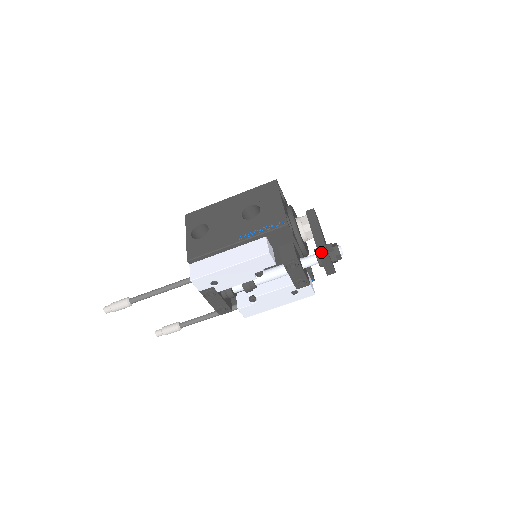
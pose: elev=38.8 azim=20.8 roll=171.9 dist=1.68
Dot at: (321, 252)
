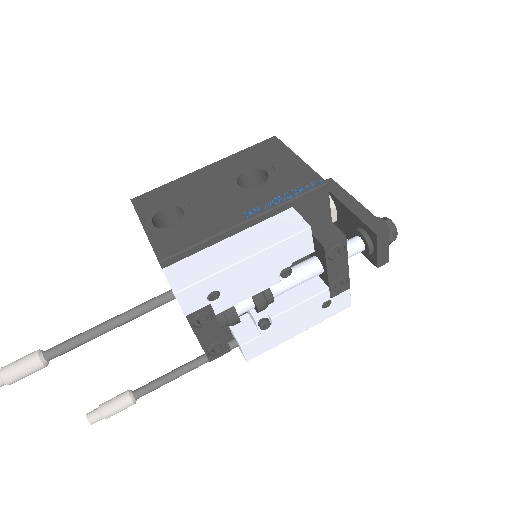
Dot at: (375, 227)
